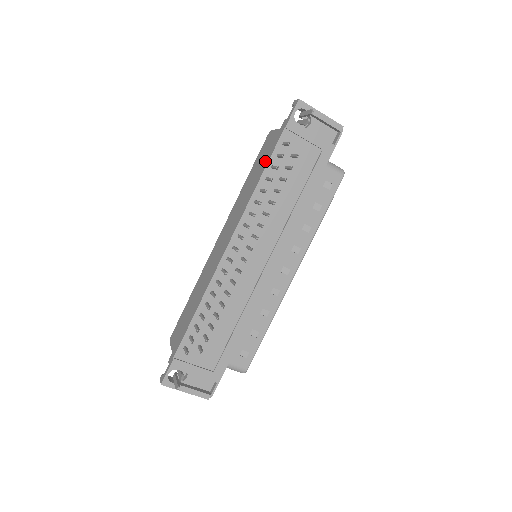
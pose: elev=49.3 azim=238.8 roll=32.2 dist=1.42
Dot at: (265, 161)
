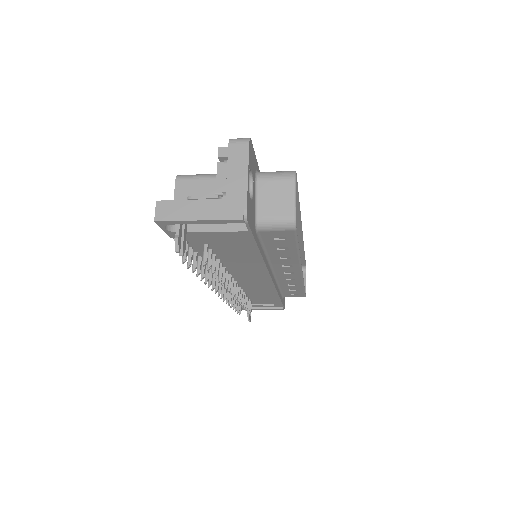
Dot at: occluded
